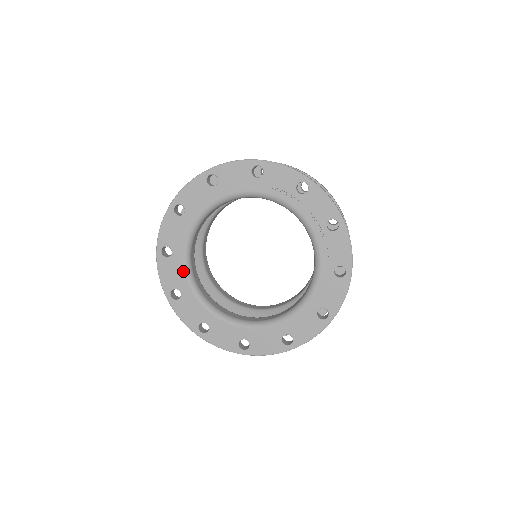
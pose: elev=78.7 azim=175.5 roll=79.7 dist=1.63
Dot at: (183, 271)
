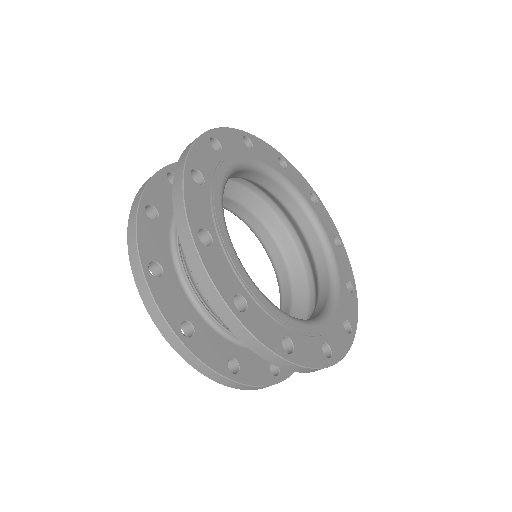
Dot at: (220, 210)
